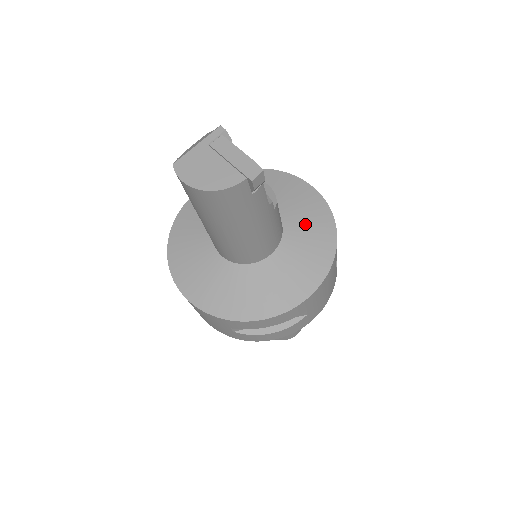
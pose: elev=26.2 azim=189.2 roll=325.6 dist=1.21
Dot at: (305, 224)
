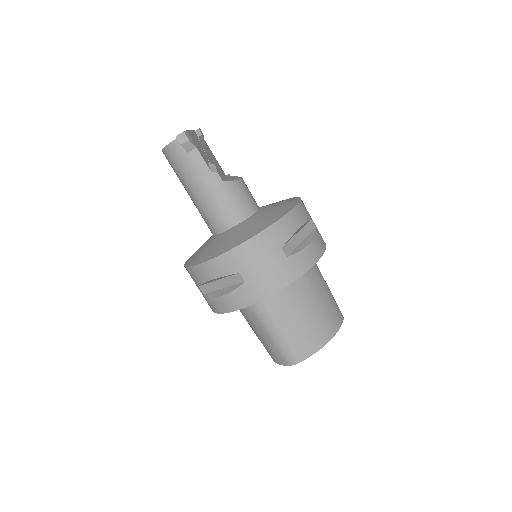
Dot at: (268, 213)
